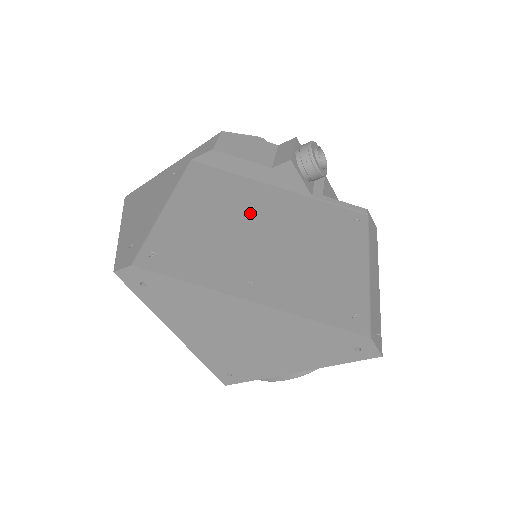
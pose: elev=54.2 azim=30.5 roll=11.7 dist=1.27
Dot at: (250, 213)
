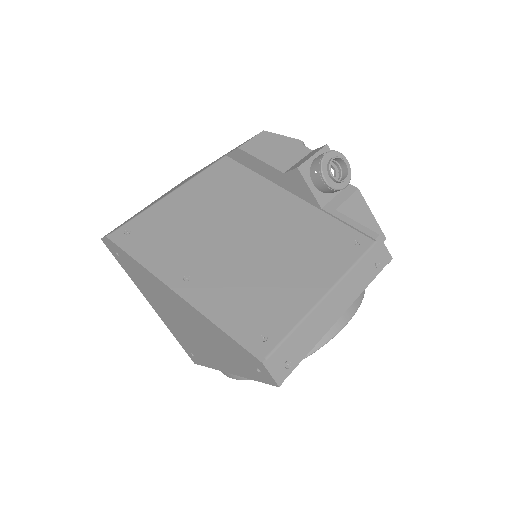
Dot at: (241, 213)
